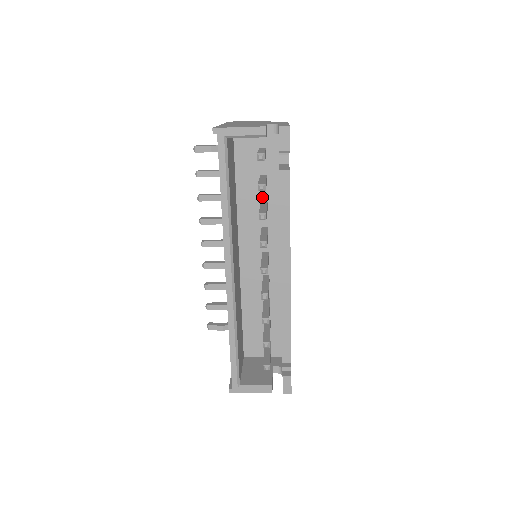
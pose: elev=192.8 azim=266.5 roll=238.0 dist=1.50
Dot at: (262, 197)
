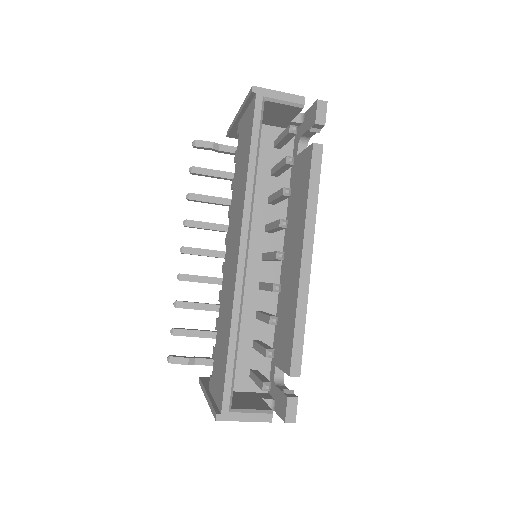
Dot at: (270, 192)
